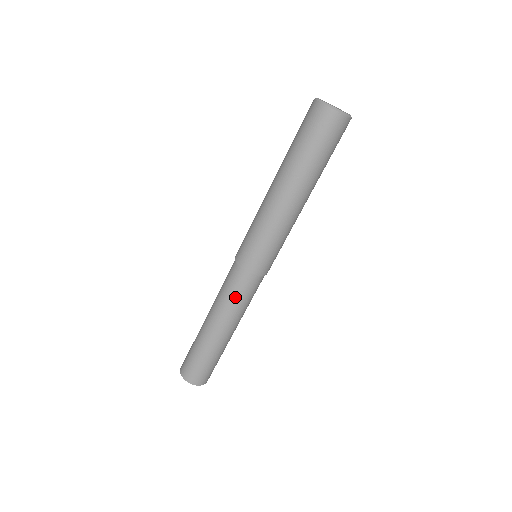
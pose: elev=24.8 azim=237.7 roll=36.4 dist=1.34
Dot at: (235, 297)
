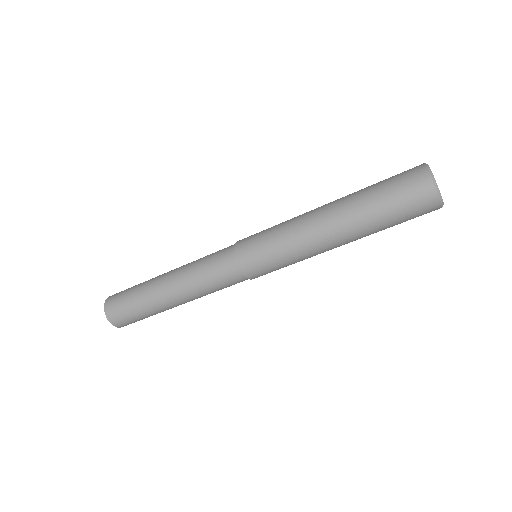
Dot at: (215, 287)
